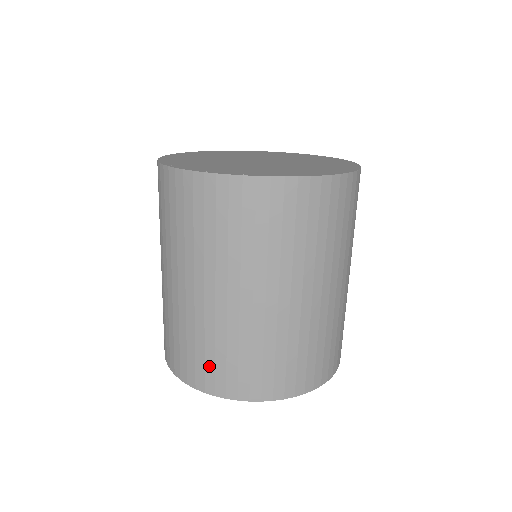
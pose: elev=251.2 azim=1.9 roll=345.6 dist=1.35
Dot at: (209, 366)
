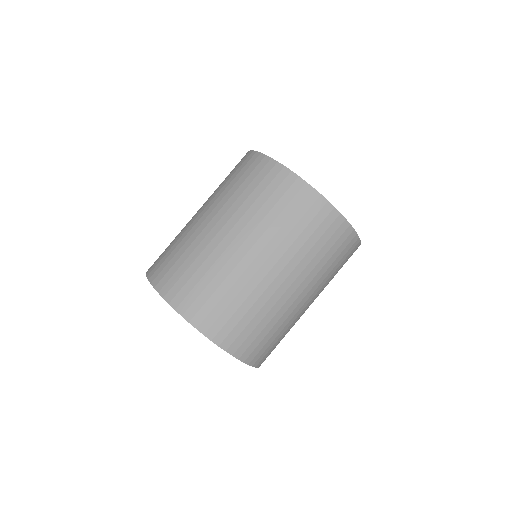
Dot at: (202, 298)
